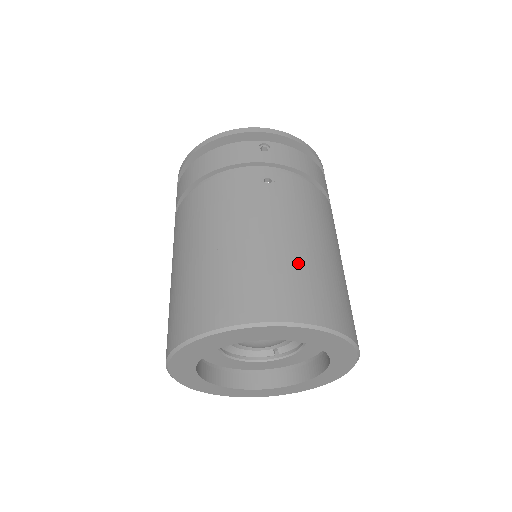
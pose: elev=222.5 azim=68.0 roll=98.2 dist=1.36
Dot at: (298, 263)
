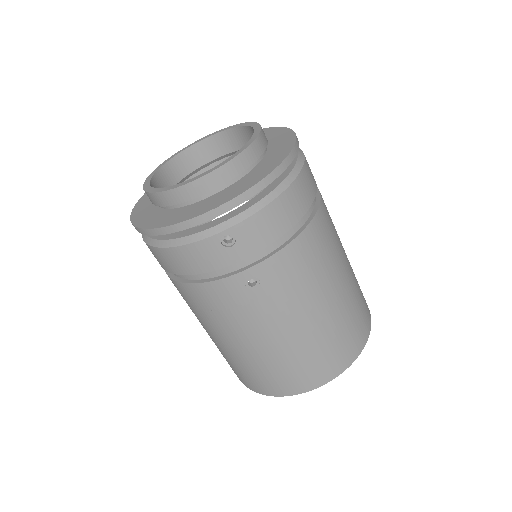
Dot at: (311, 344)
